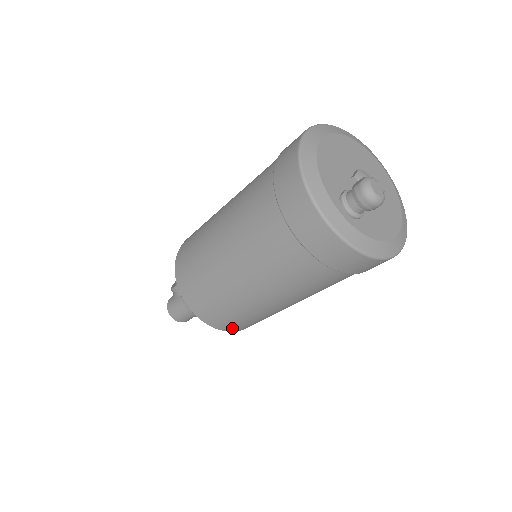
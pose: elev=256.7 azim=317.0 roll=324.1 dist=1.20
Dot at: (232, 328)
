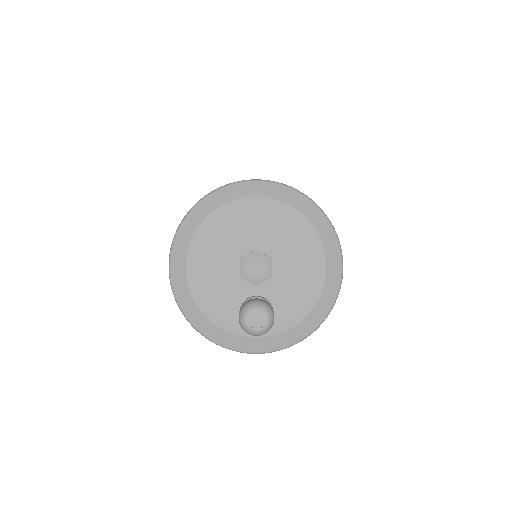
Dot at: occluded
